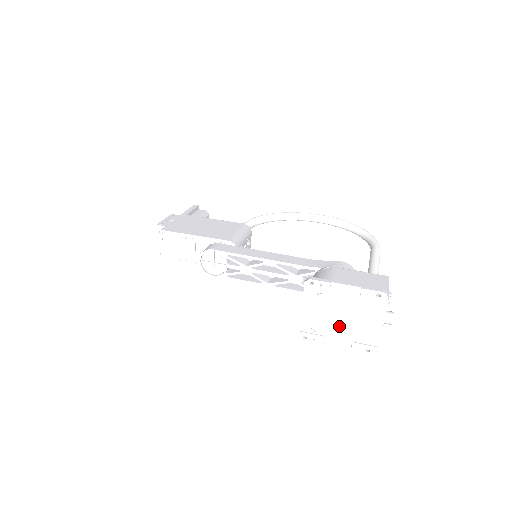
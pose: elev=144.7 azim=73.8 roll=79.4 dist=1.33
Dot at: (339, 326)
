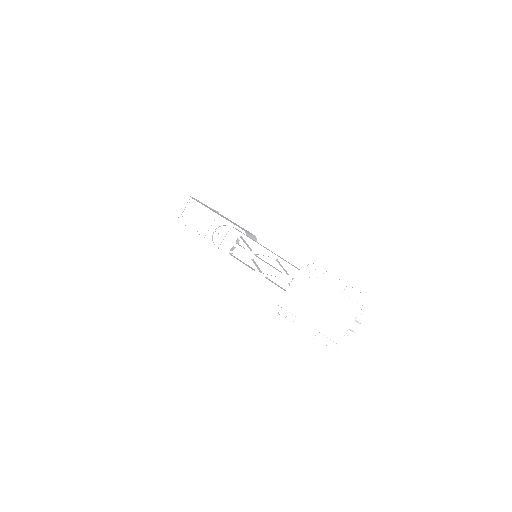
Dot at: (313, 313)
